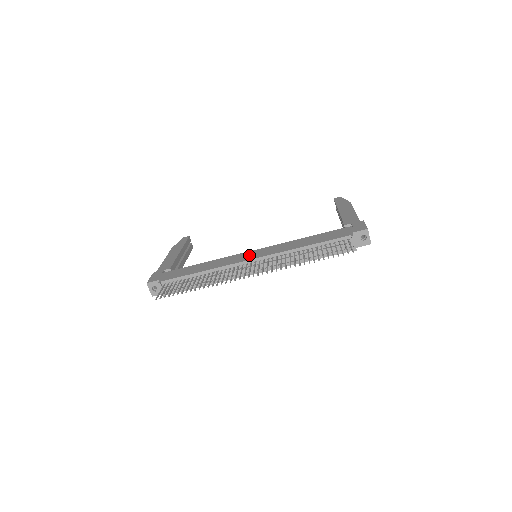
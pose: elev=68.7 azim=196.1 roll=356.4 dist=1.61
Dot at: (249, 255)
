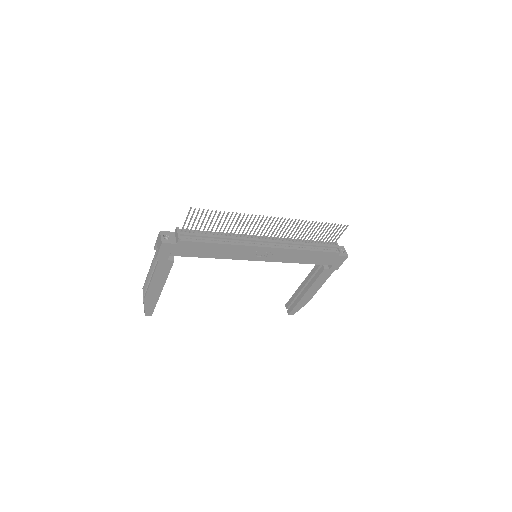
Dot at: occluded
